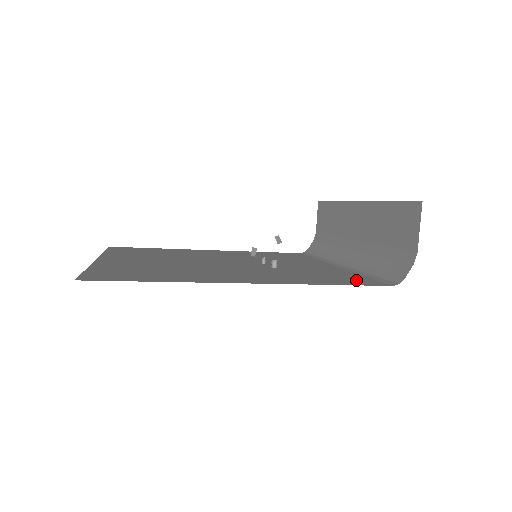
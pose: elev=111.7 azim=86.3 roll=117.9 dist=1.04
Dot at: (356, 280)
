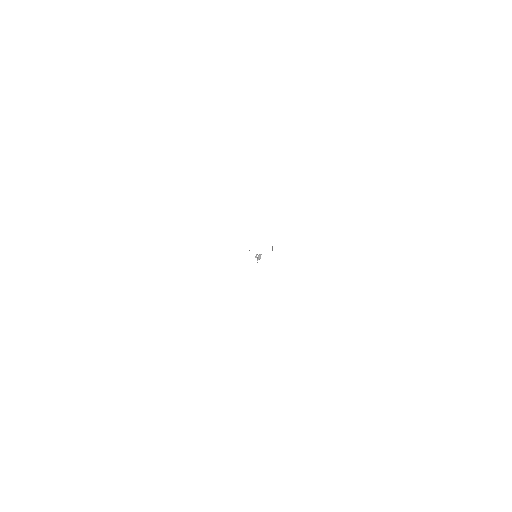
Dot at: occluded
